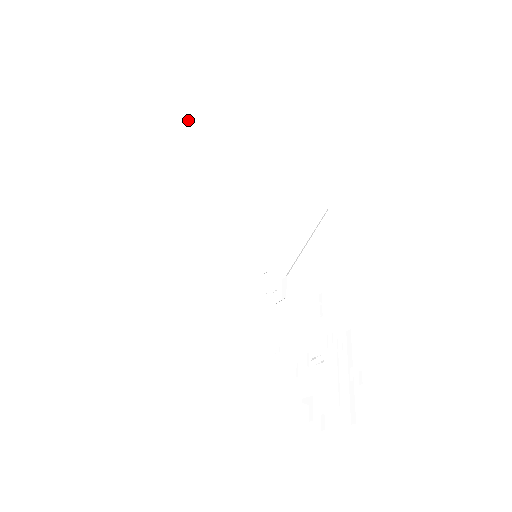
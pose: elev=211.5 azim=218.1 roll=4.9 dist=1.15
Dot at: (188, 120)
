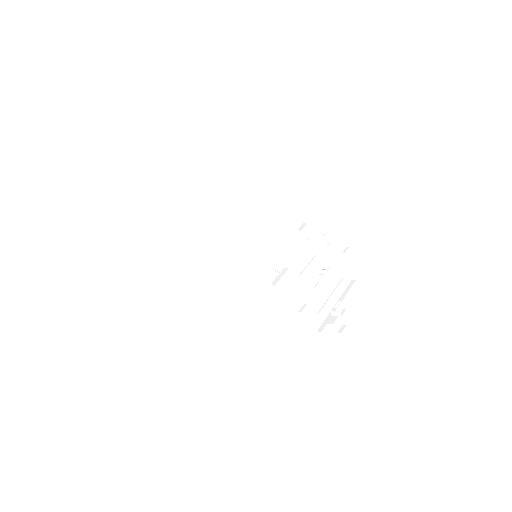
Dot at: (115, 202)
